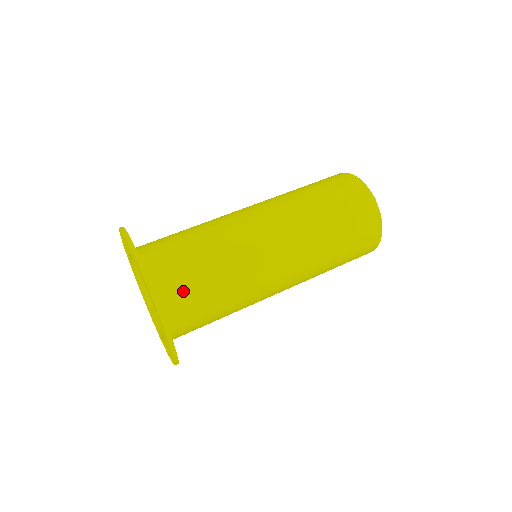
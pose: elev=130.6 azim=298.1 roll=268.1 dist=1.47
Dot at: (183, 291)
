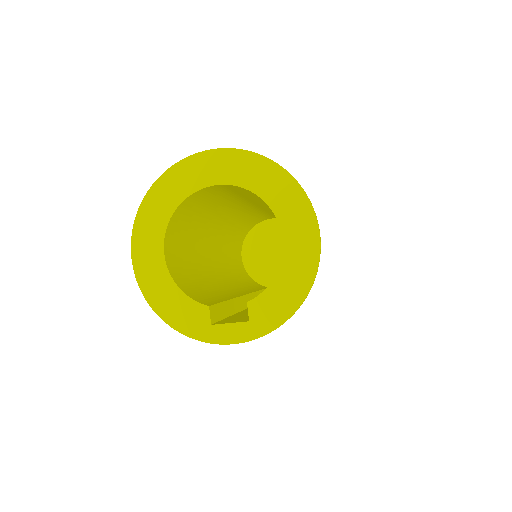
Dot at: occluded
